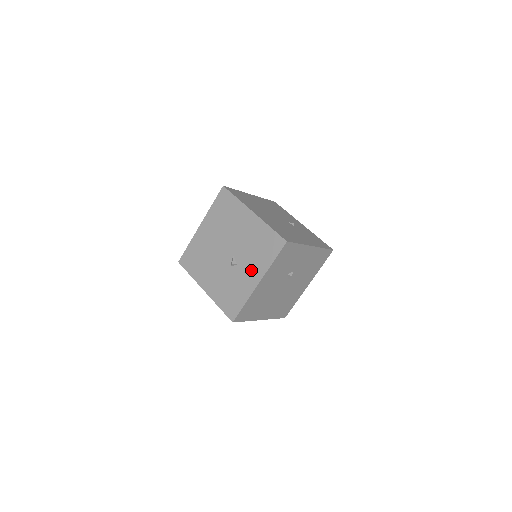
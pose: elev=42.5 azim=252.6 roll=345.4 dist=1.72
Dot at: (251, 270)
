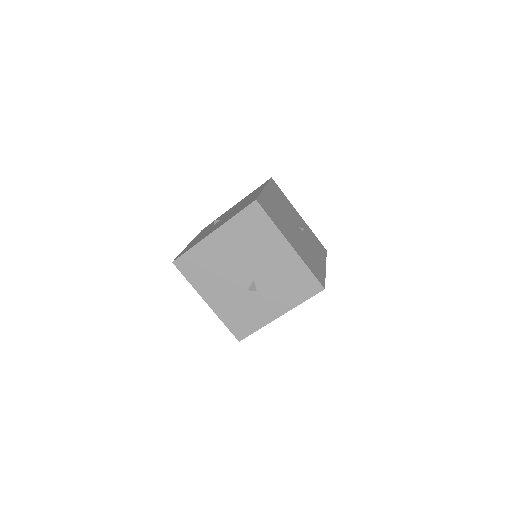
Dot at: (274, 302)
